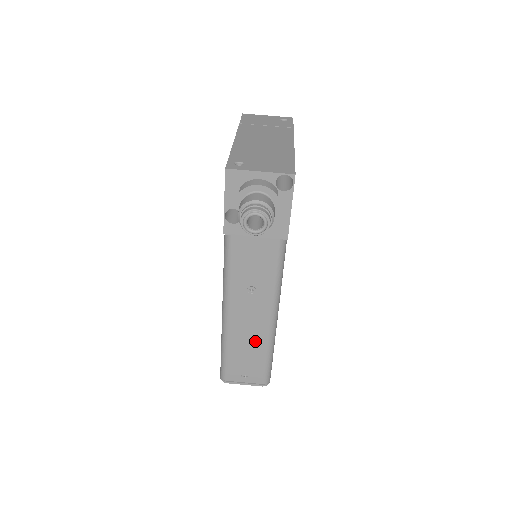
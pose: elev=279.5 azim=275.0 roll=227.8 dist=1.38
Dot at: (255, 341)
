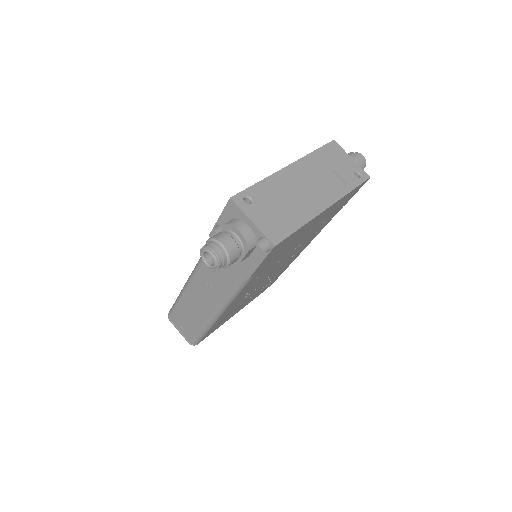
Dot at: (197, 315)
